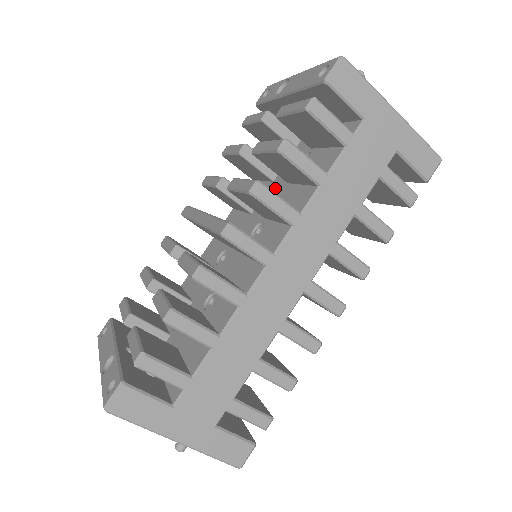
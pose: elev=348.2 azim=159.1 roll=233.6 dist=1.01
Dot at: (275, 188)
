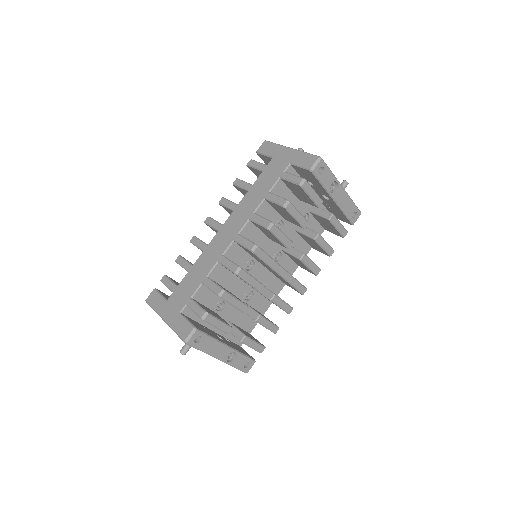
Dot at: occluded
